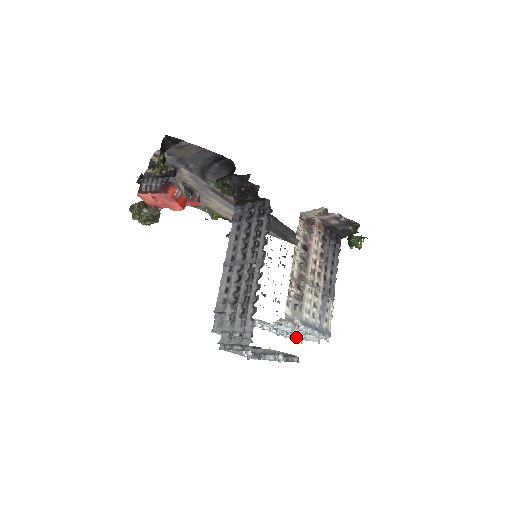
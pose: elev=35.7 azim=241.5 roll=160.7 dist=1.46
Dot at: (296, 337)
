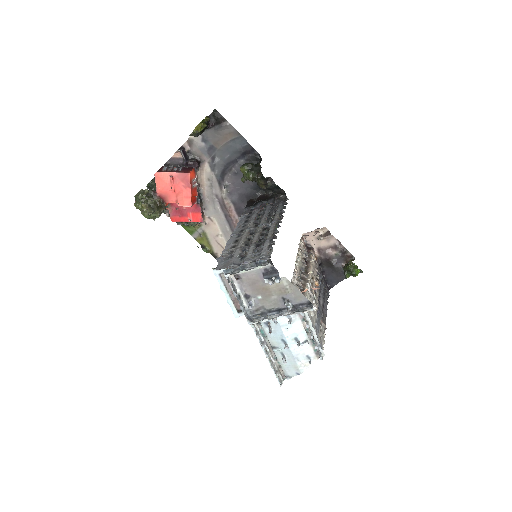
Dot at: (287, 346)
